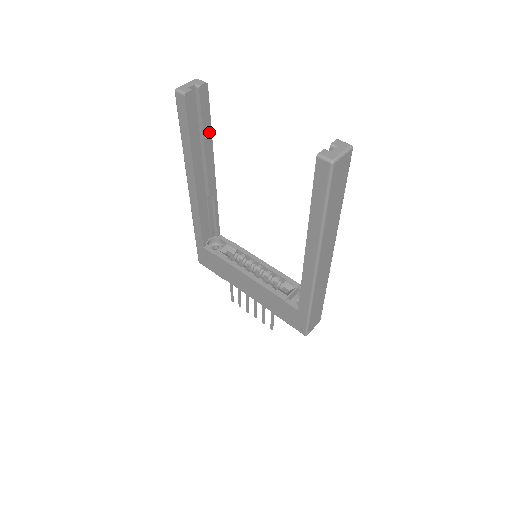
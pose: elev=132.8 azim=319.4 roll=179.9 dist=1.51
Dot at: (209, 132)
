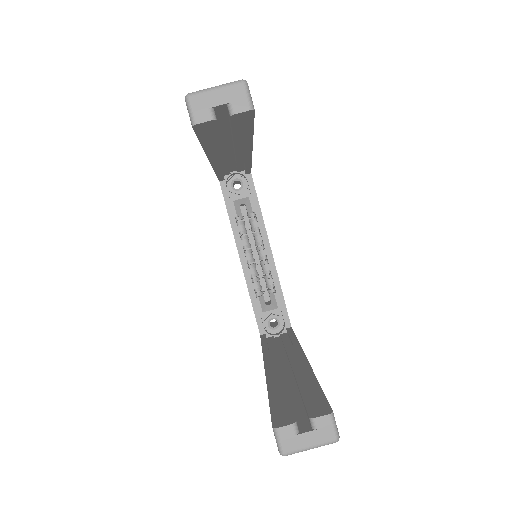
Dot at: (247, 136)
